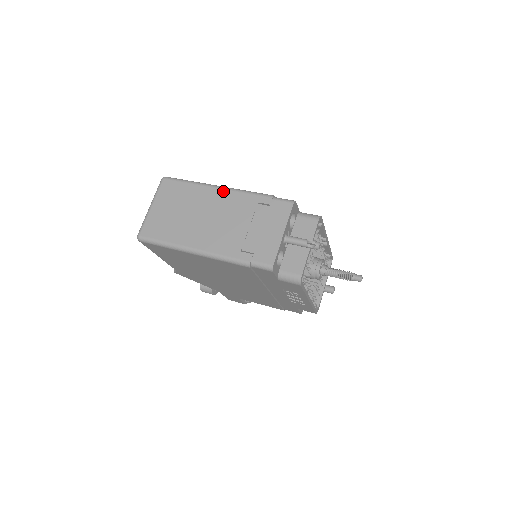
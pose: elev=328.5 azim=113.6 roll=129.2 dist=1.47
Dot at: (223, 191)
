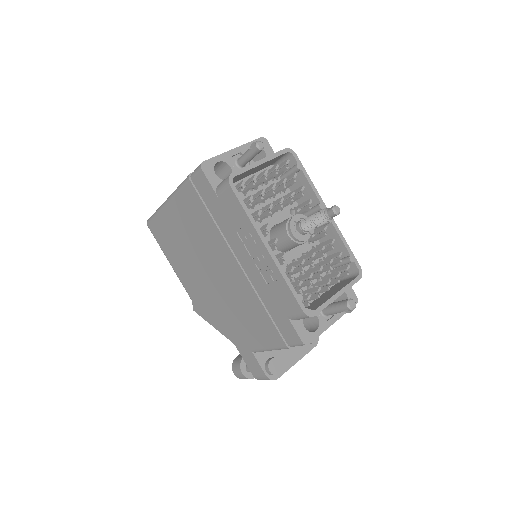
Dot at: occluded
